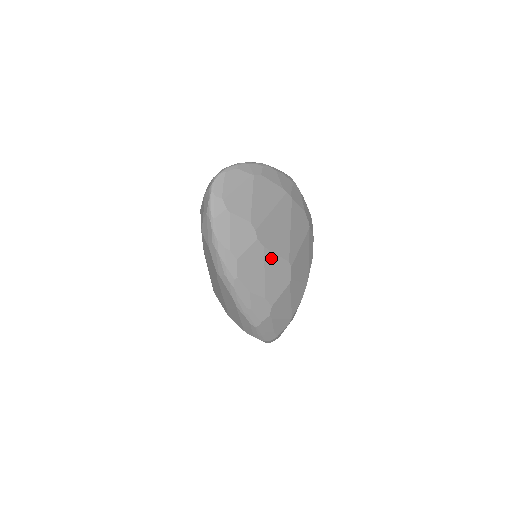
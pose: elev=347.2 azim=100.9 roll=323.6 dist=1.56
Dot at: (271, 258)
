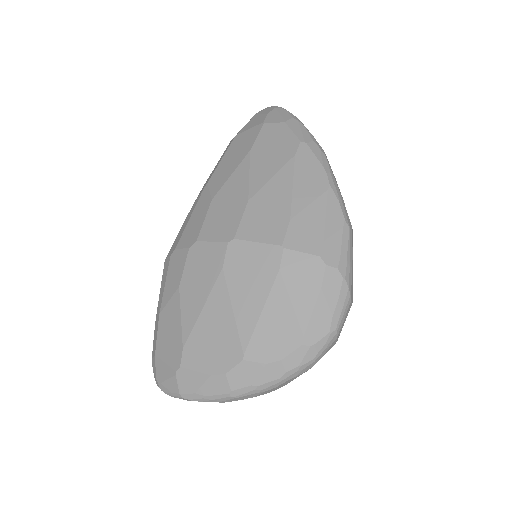
Dot at: occluded
